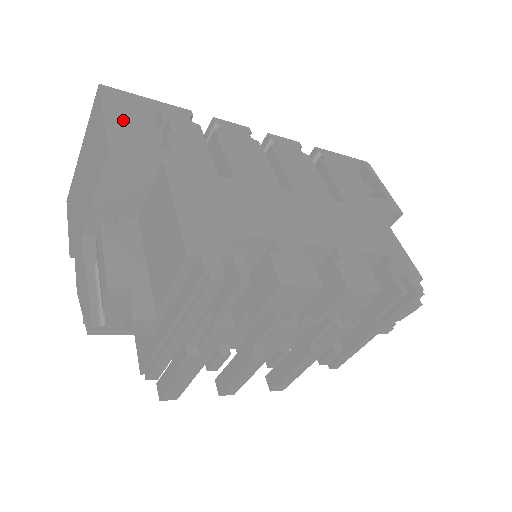
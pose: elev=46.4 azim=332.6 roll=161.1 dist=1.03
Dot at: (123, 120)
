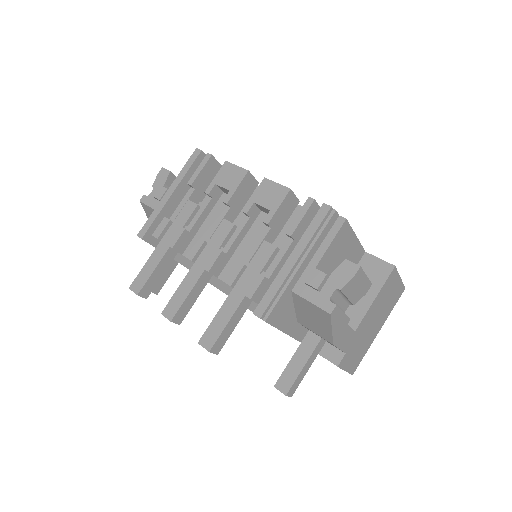
Dot at: occluded
